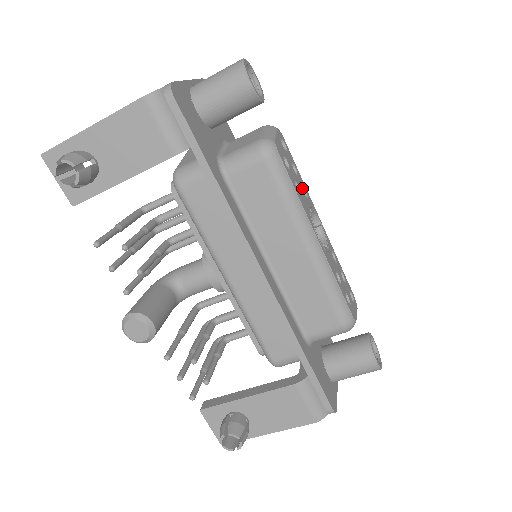
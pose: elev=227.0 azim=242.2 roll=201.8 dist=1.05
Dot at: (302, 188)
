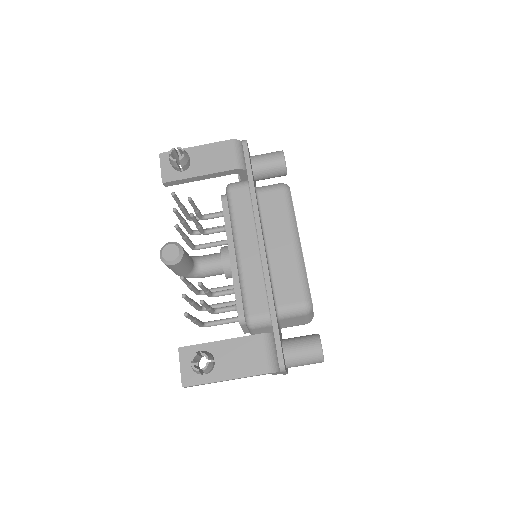
Dot at: occluded
